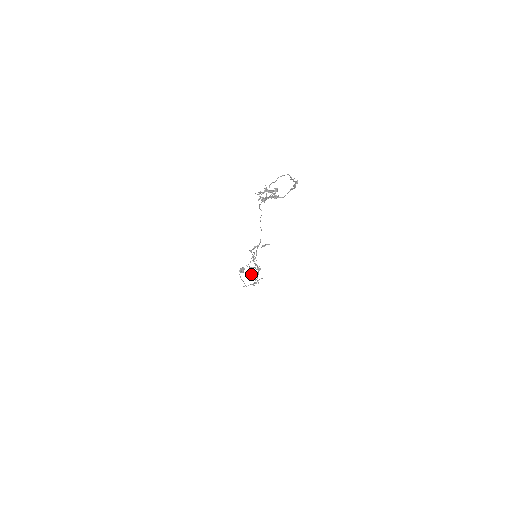
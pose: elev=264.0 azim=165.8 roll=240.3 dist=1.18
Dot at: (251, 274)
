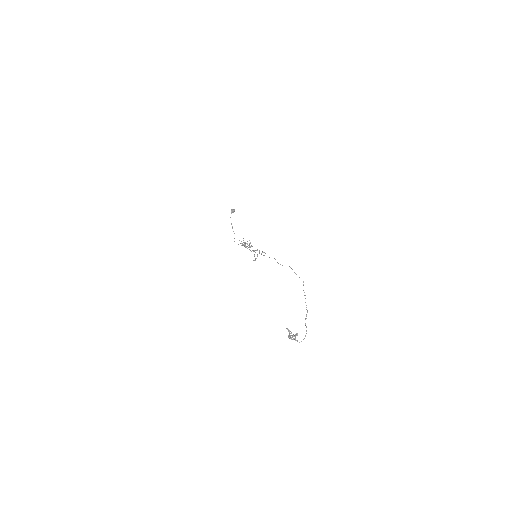
Dot at: (244, 245)
